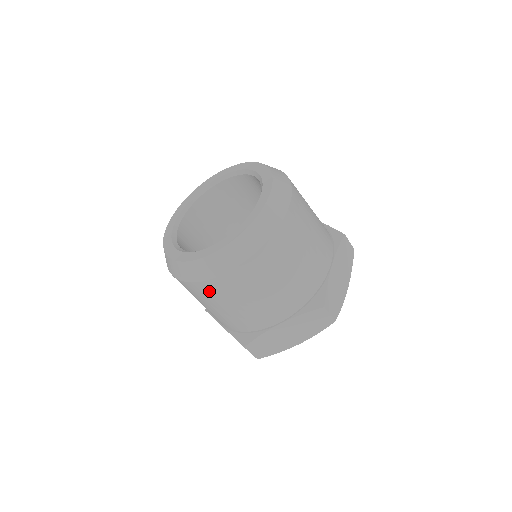
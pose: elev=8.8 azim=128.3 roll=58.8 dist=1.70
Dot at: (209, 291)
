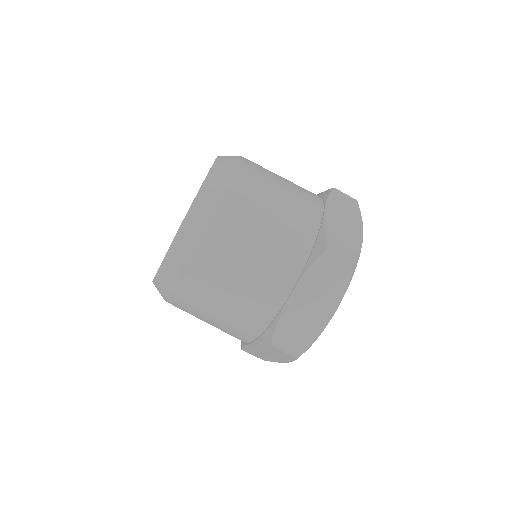
Dot at: (194, 287)
